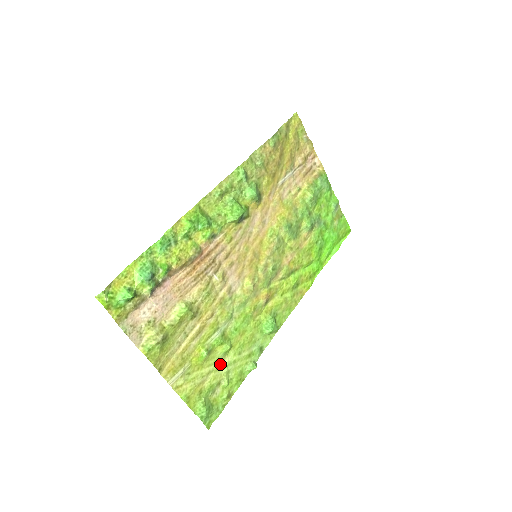
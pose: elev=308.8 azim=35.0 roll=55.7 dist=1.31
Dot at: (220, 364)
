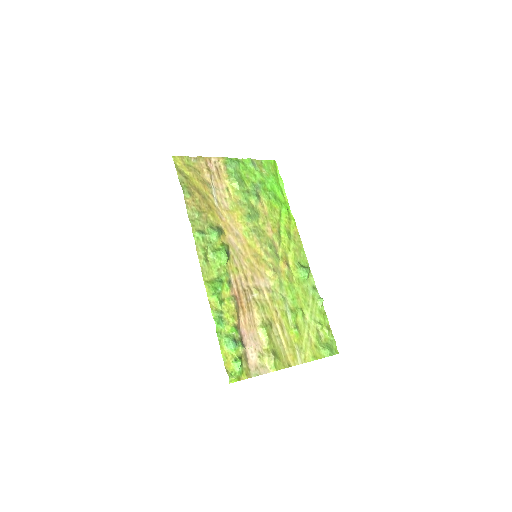
Dot at: (307, 323)
